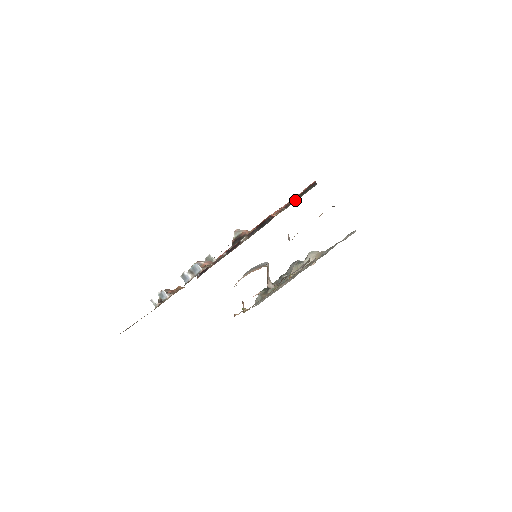
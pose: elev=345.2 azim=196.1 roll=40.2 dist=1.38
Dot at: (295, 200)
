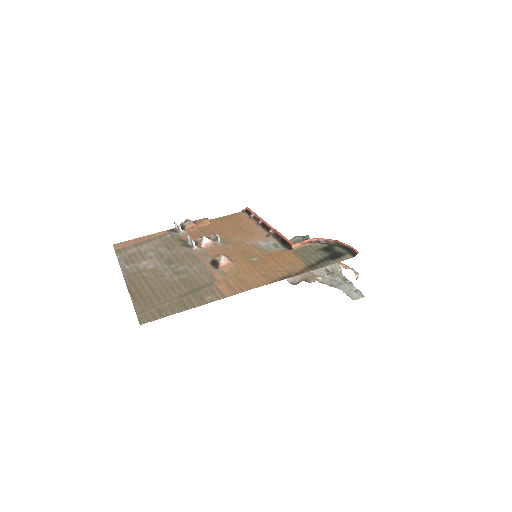
Dot at: (336, 244)
